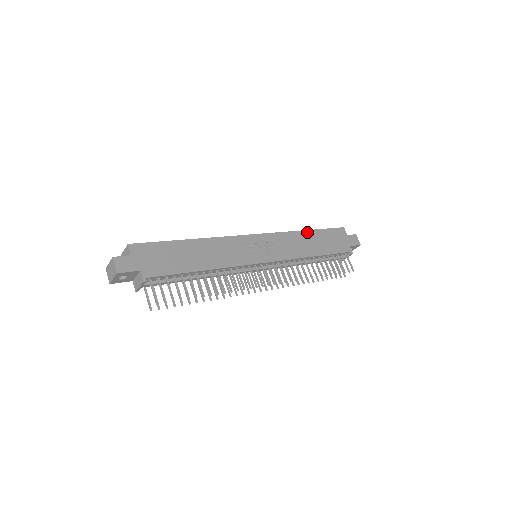
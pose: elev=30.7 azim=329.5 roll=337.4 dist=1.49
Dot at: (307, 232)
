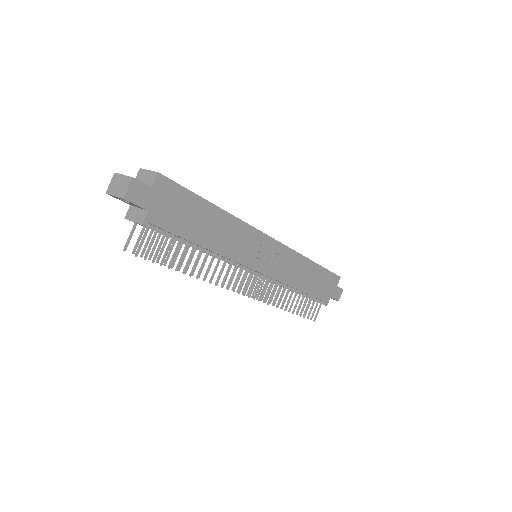
Dot at: (312, 264)
